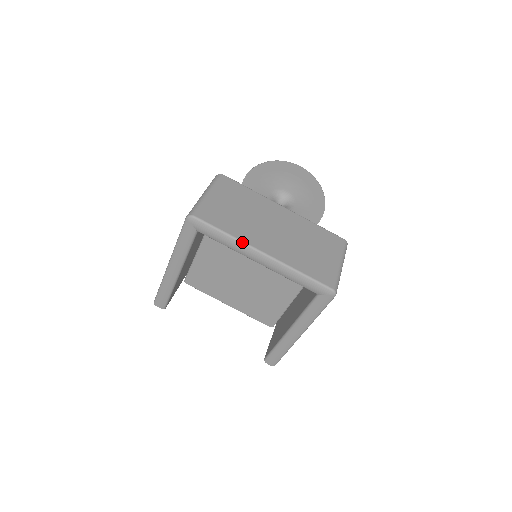
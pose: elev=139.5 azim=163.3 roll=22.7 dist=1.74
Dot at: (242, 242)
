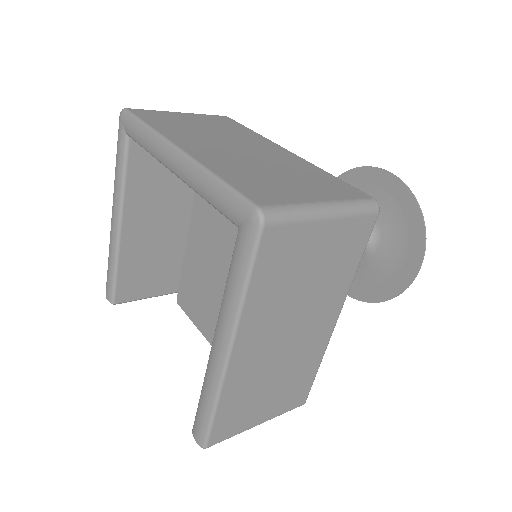
Dot at: (159, 134)
